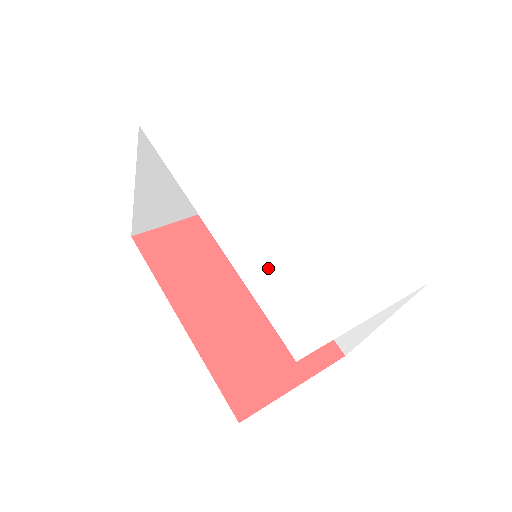
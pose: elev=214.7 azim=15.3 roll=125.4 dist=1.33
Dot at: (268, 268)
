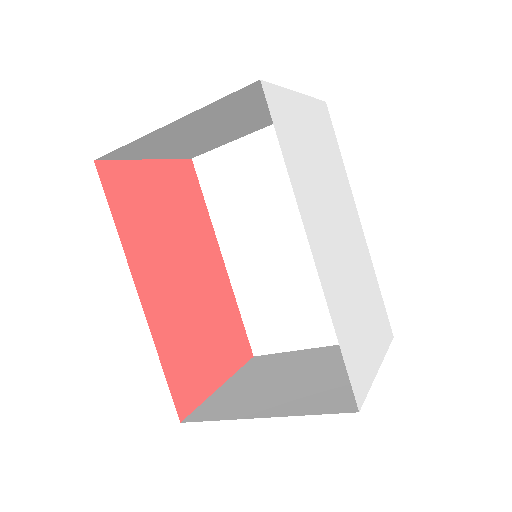
Dot at: (341, 308)
